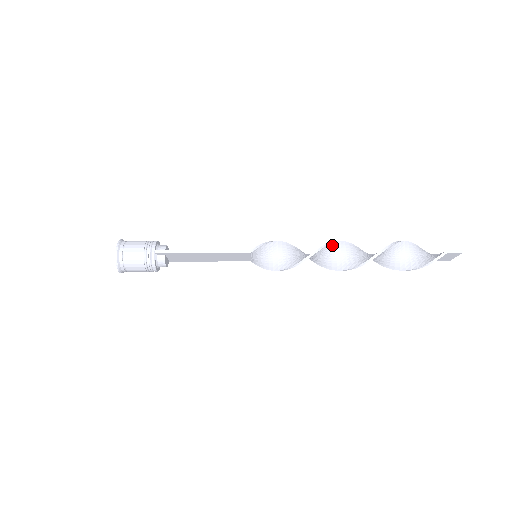
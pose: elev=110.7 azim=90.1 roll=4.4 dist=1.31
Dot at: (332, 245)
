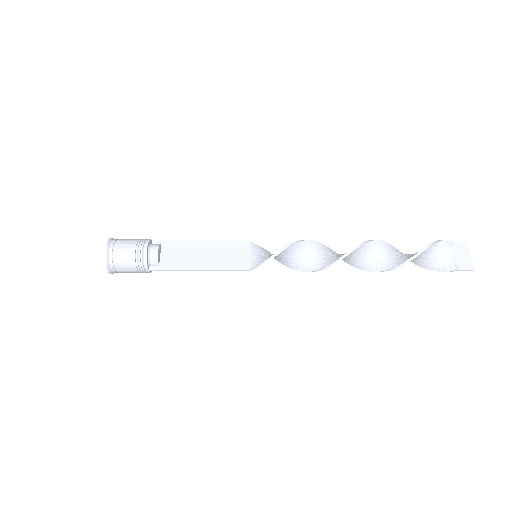
Dot at: (339, 260)
